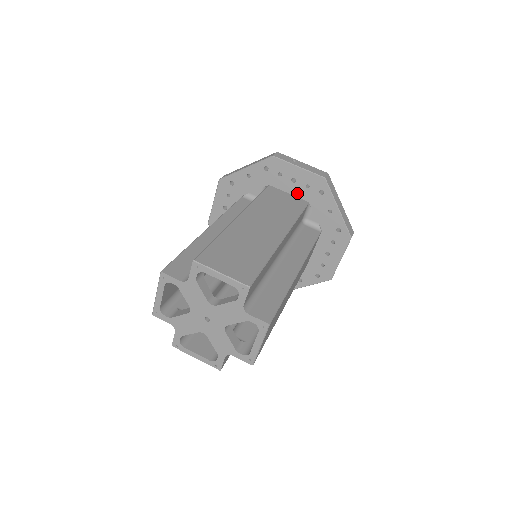
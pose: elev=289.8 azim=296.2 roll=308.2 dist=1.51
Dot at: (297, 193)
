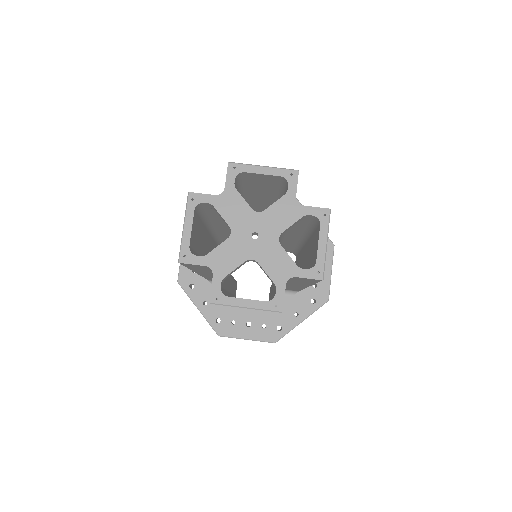
Dot at: occluded
